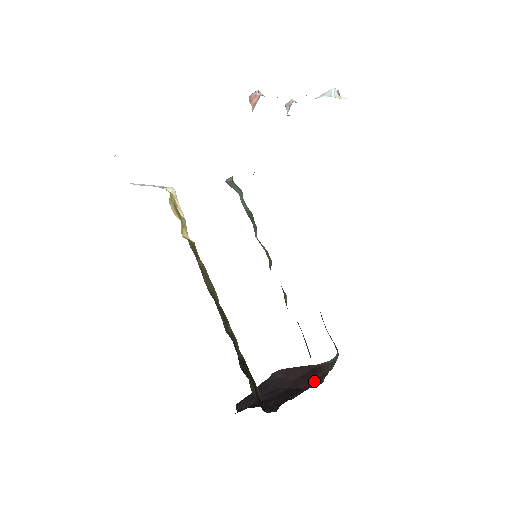
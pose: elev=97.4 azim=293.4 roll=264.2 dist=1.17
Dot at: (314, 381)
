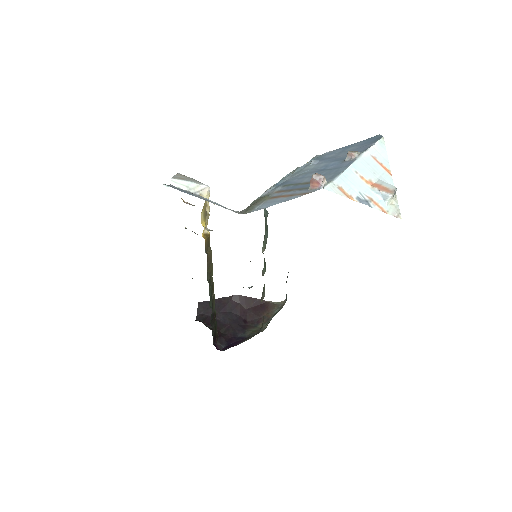
Dot at: (259, 319)
